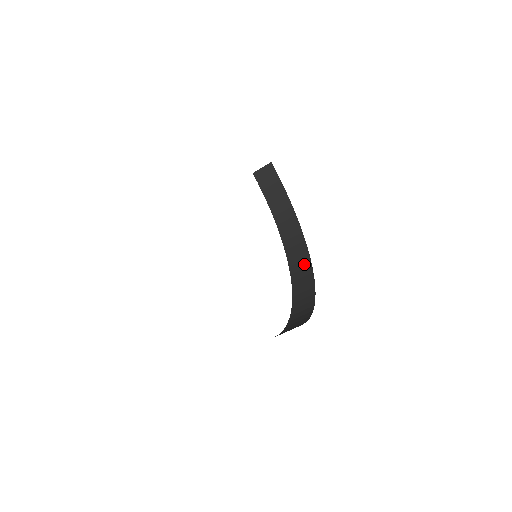
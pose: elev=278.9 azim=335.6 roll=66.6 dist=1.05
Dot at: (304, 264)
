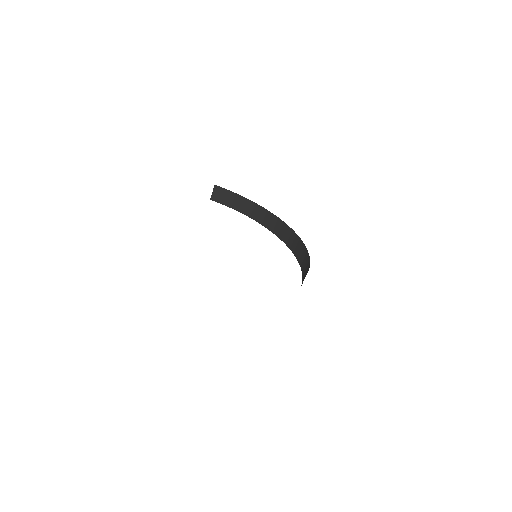
Dot at: (284, 228)
